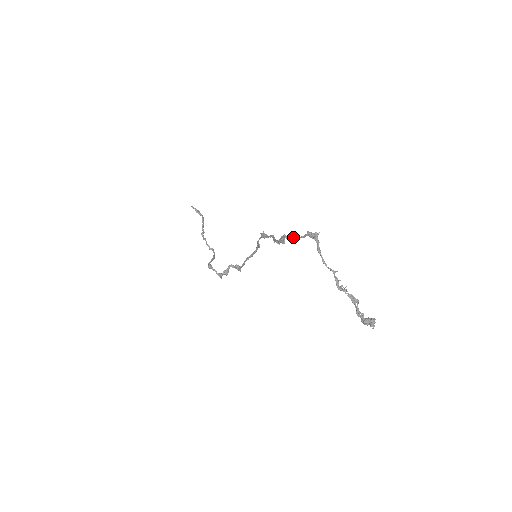
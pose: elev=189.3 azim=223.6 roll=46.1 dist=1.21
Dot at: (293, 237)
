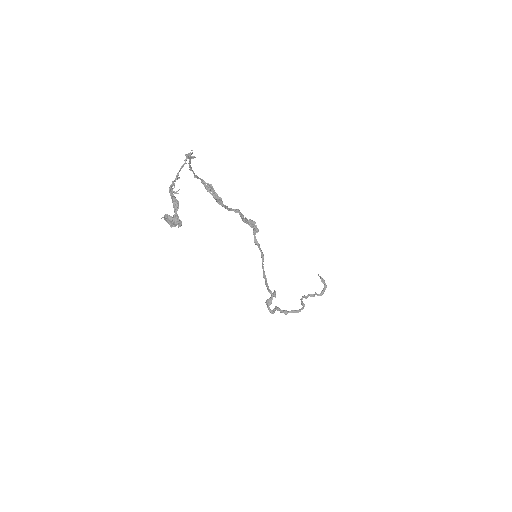
Dot at: (191, 170)
